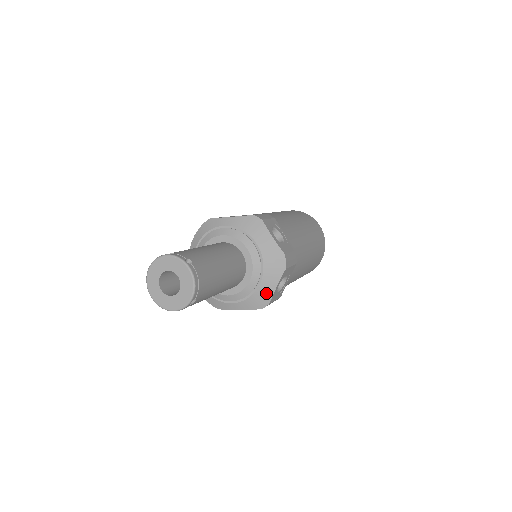
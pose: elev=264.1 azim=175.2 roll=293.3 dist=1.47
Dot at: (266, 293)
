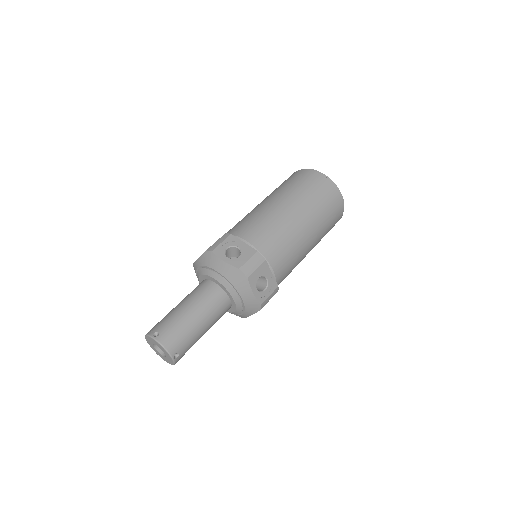
Dot at: (251, 300)
